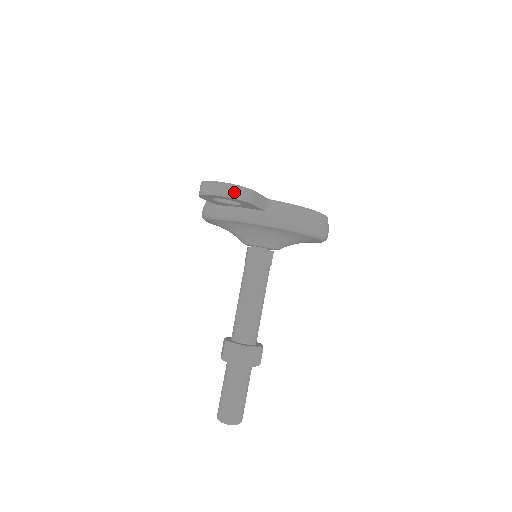
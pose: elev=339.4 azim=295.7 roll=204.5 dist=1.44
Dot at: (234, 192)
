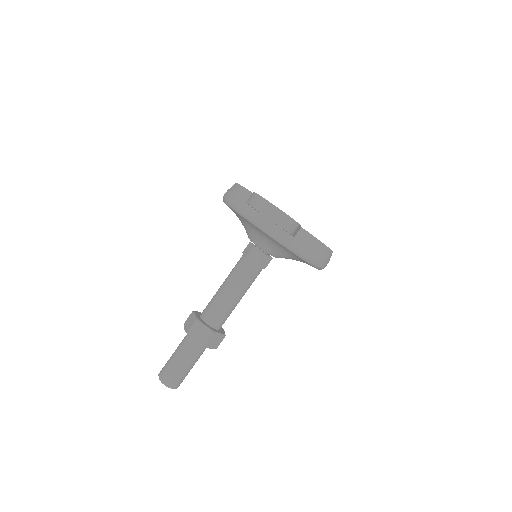
Dot at: (286, 223)
